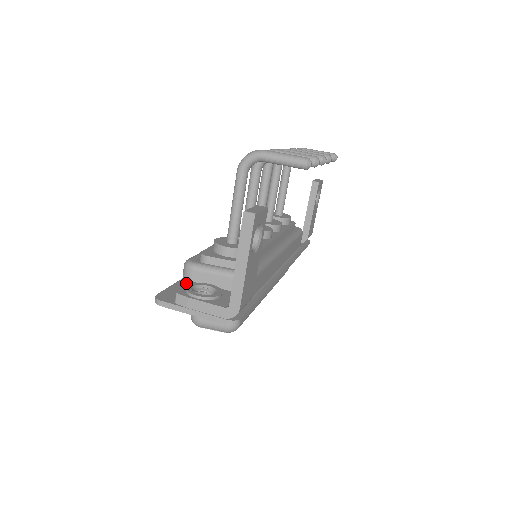
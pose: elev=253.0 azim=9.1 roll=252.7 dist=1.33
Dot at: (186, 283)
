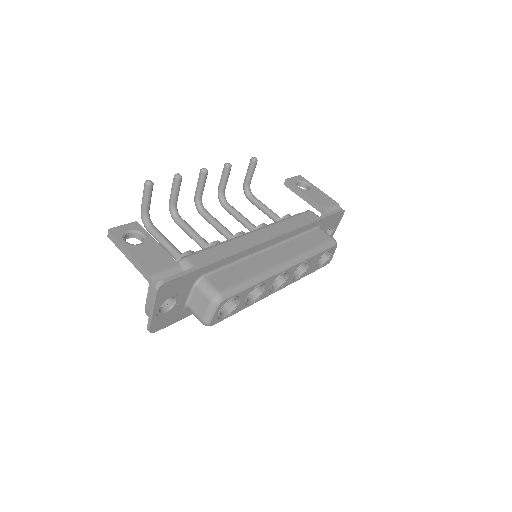
Dot at: occluded
